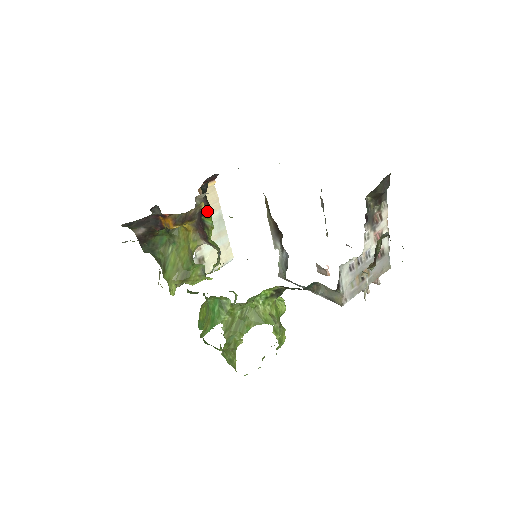
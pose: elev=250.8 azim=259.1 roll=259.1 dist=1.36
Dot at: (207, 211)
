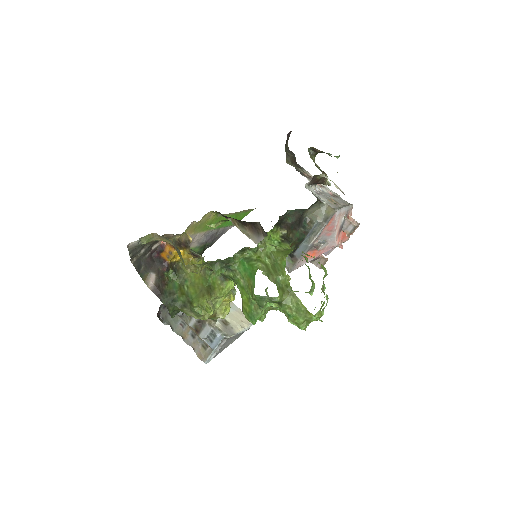
Dot at: (197, 254)
